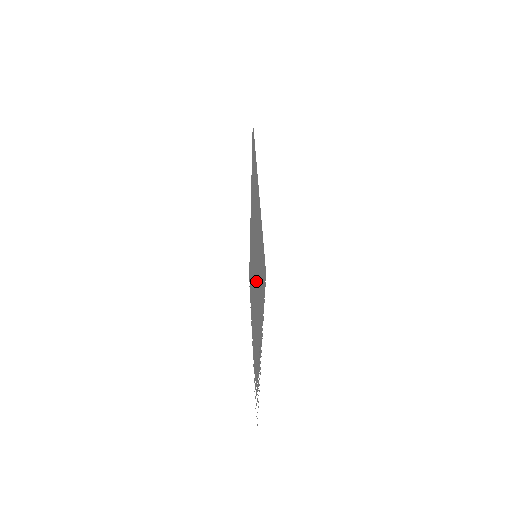
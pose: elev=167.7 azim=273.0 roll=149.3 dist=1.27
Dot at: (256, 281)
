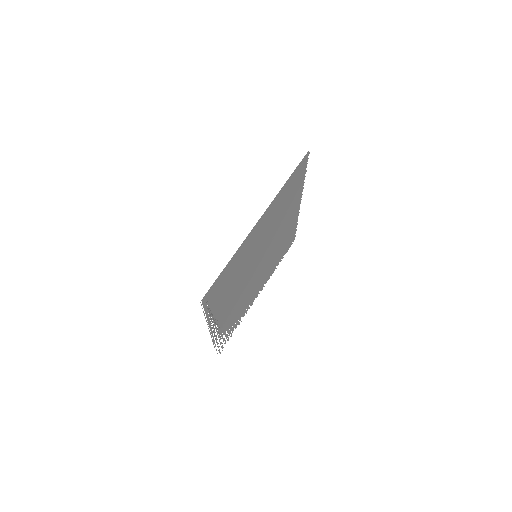
Dot at: (247, 272)
